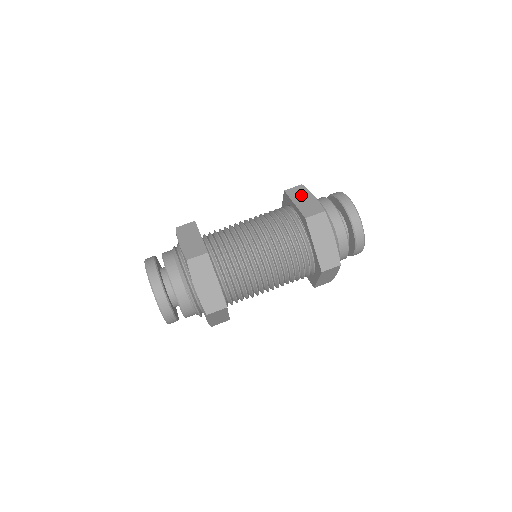
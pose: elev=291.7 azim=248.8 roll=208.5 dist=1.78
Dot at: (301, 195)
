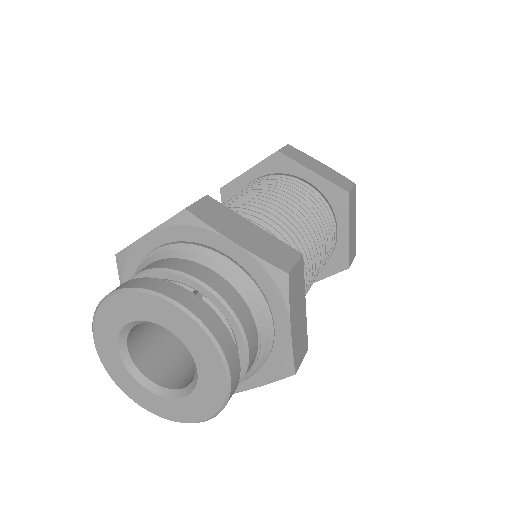
Dot at: (306, 159)
